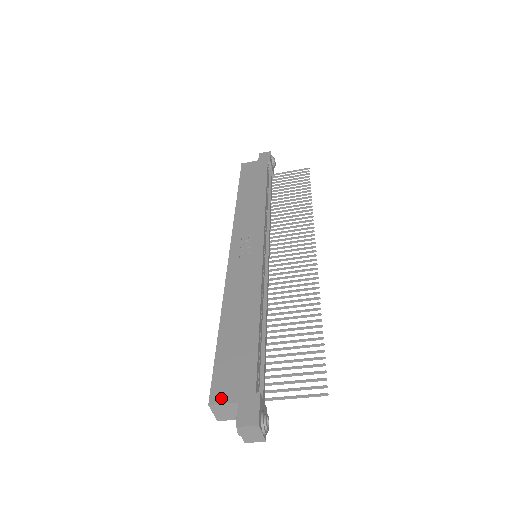
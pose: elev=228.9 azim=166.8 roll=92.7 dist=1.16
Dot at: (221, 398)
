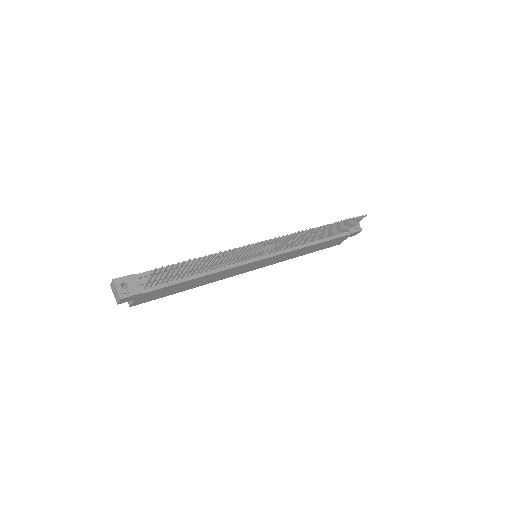
Dot at: occluded
